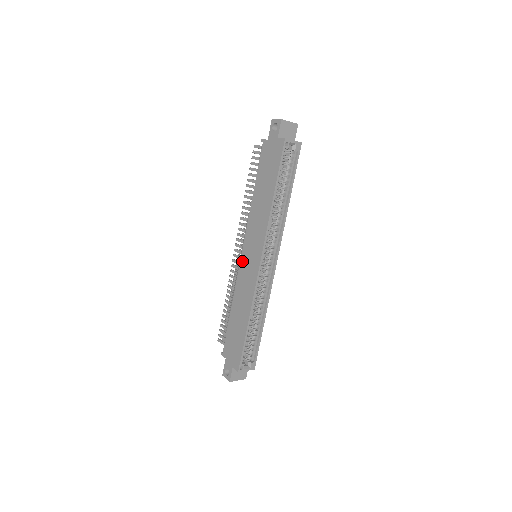
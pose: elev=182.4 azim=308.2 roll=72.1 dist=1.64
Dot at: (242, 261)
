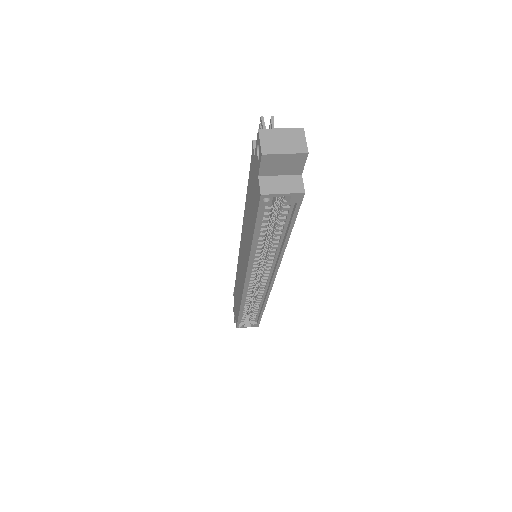
Dot at: (239, 253)
